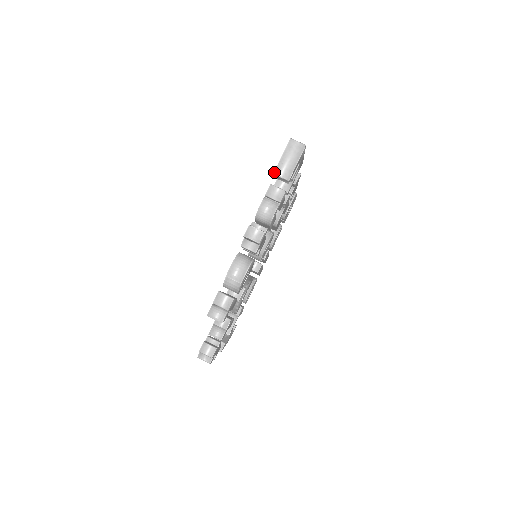
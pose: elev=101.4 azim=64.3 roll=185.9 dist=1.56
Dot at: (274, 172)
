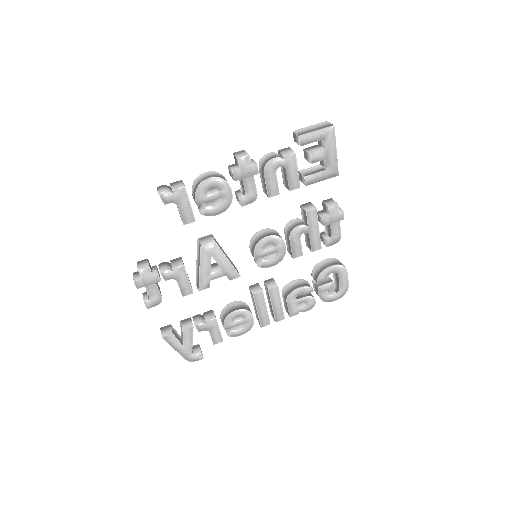
Dot at: (295, 131)
